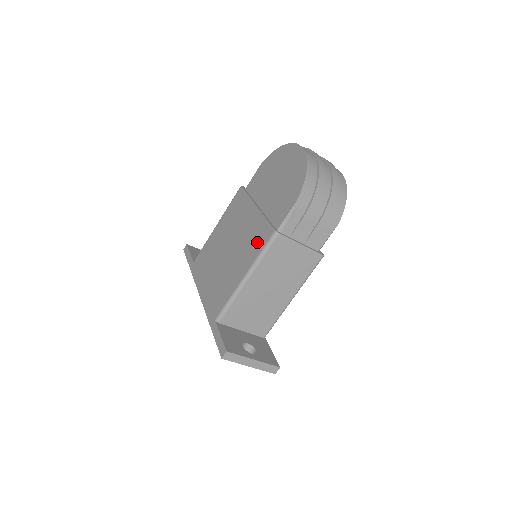
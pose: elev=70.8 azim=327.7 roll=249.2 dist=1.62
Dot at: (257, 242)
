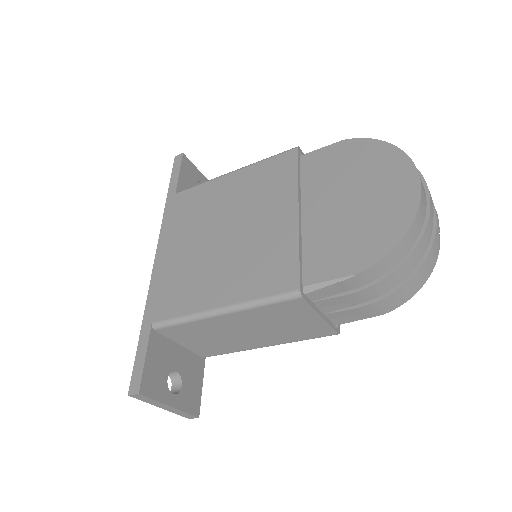
Dot at: (266, 276)
